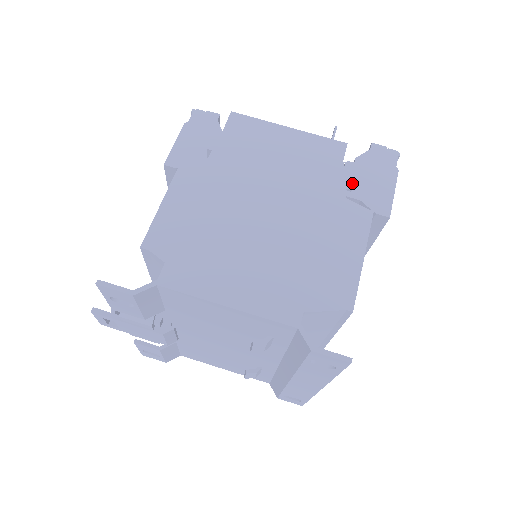
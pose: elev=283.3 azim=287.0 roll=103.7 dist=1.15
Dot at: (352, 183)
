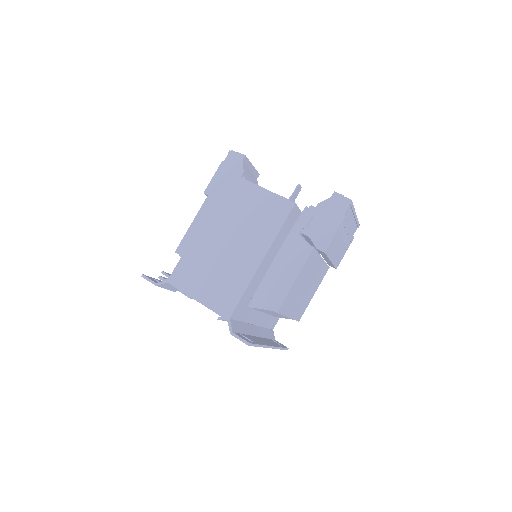
Dot at: (307, 224)
